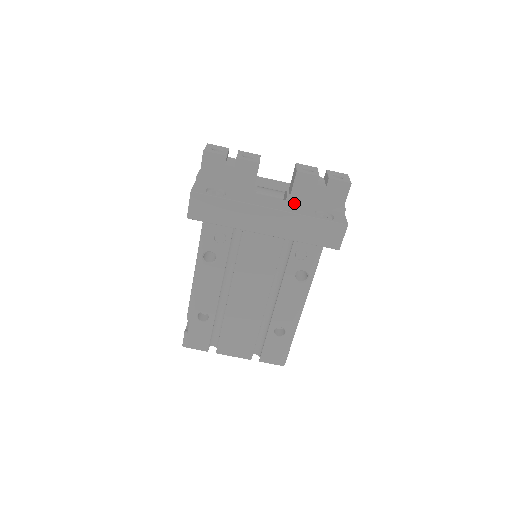
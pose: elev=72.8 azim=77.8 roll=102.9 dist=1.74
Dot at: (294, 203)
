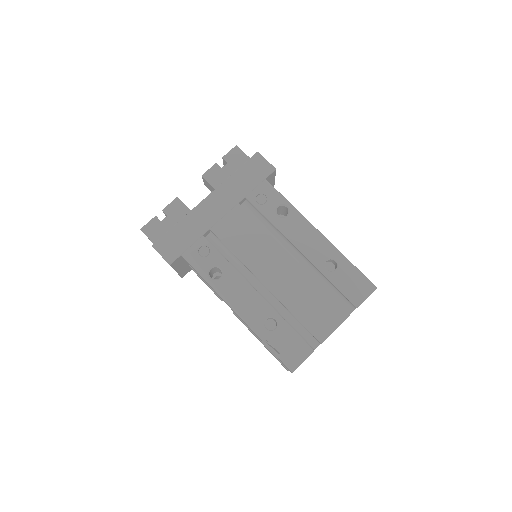
Dot at: occluded
